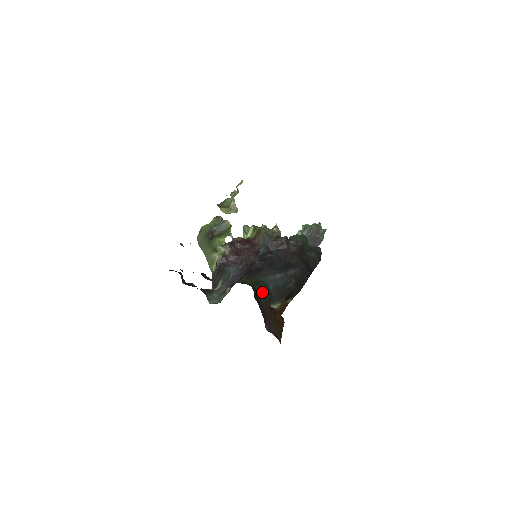
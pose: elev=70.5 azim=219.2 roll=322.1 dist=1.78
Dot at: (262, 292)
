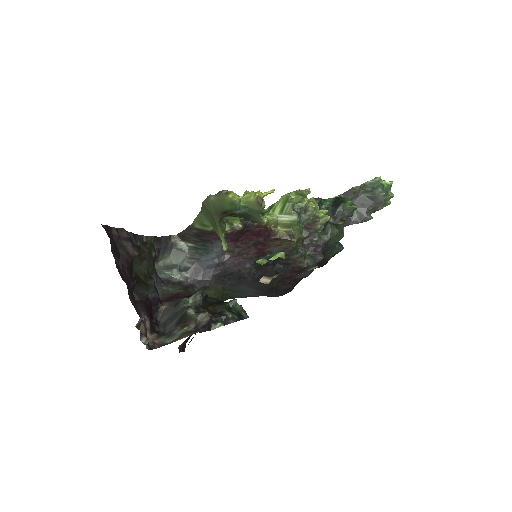
Dot at: occluded
